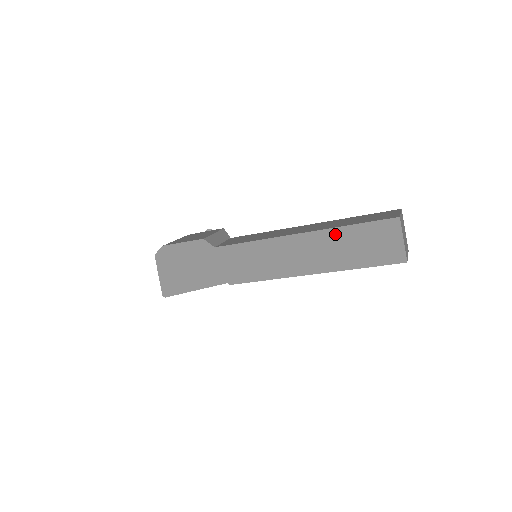
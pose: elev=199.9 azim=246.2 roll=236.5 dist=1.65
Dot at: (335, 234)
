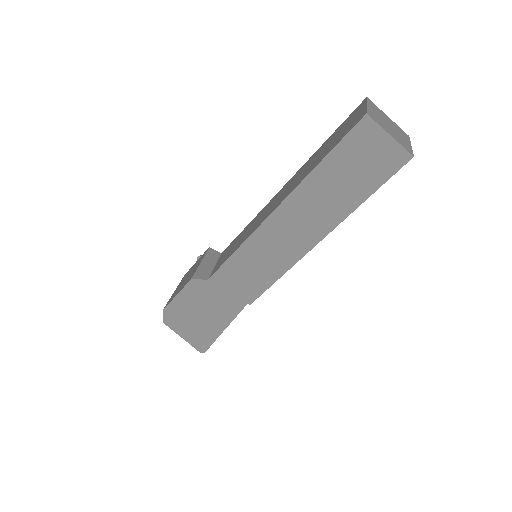
Dot at: (311, 184)
